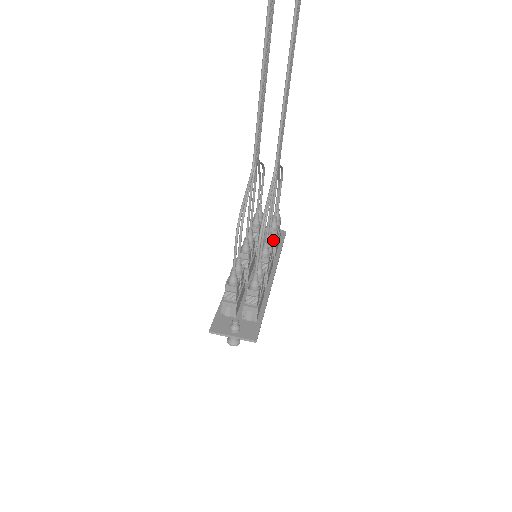
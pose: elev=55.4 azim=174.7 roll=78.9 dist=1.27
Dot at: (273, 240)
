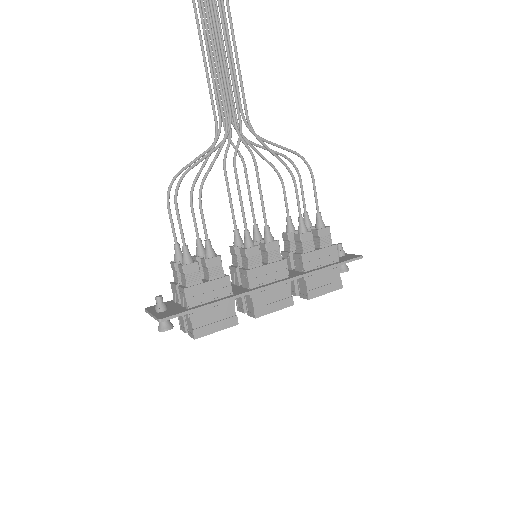
Dot at: (301, 248)
